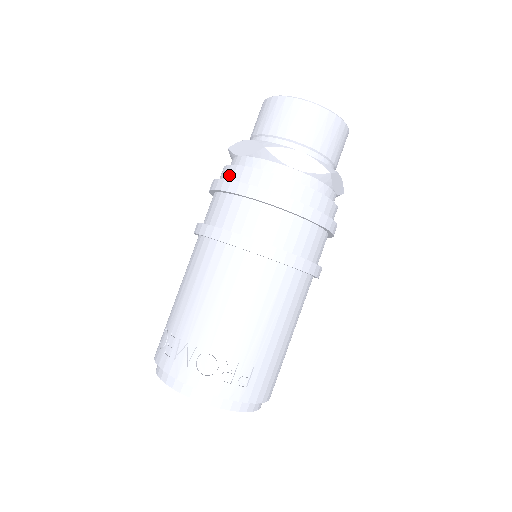
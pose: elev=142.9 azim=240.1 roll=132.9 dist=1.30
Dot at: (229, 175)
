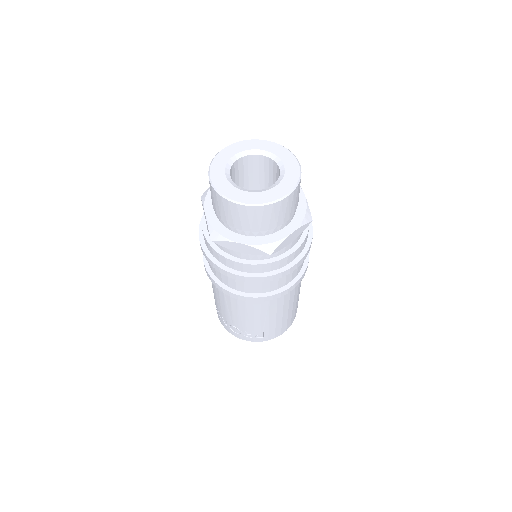
Dot at: occluded
